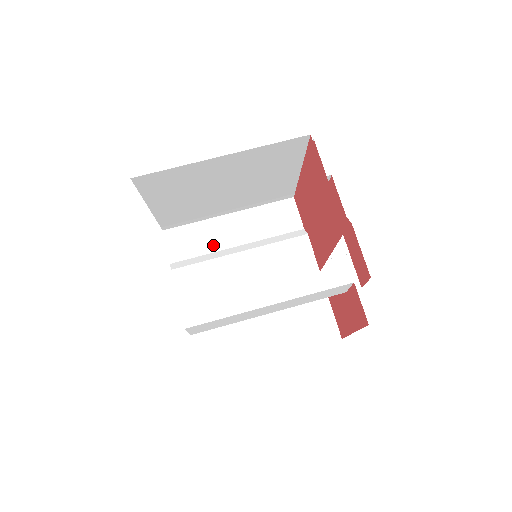
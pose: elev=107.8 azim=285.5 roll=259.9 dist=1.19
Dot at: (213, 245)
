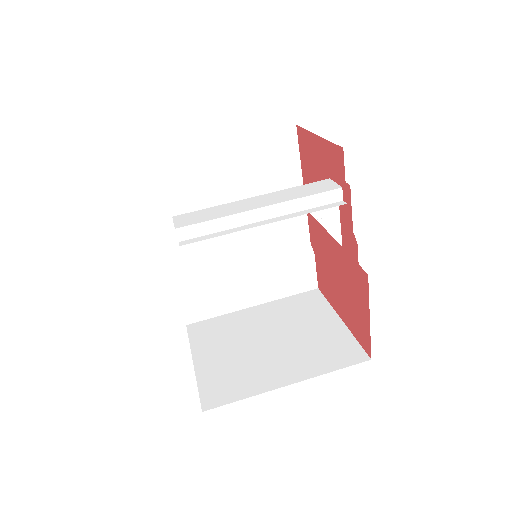
Dot at: (218, 260)
